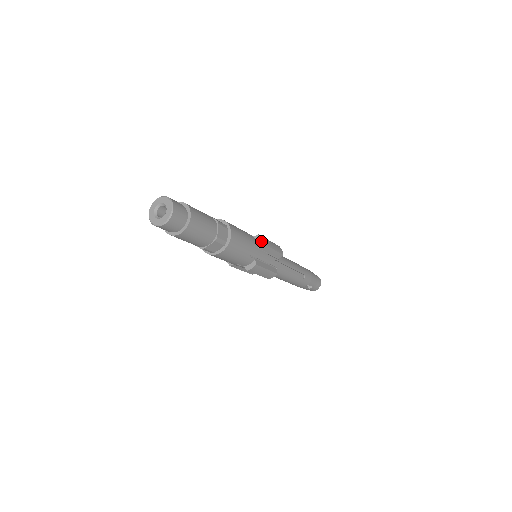
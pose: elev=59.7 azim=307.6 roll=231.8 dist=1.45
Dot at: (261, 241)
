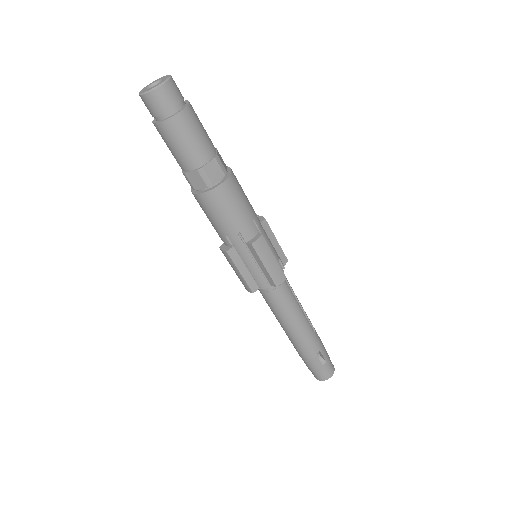
Dot at: (262, 217)
